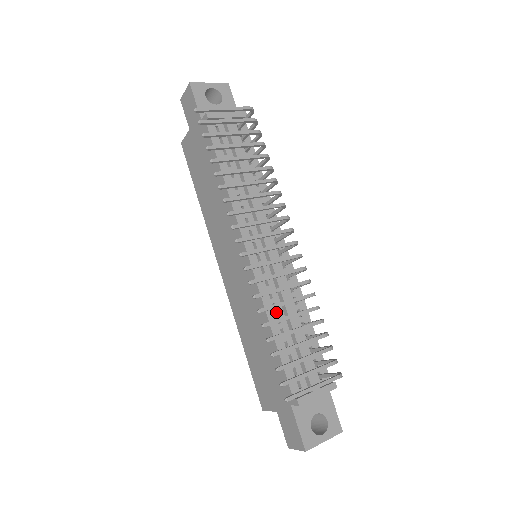
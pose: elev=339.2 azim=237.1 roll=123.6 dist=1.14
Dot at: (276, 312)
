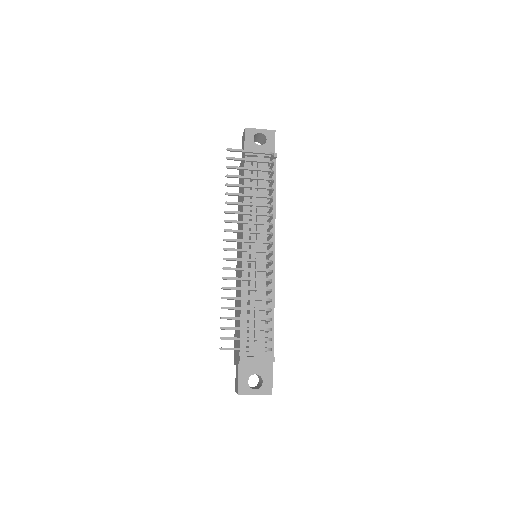
Dot at: (249, 296)
